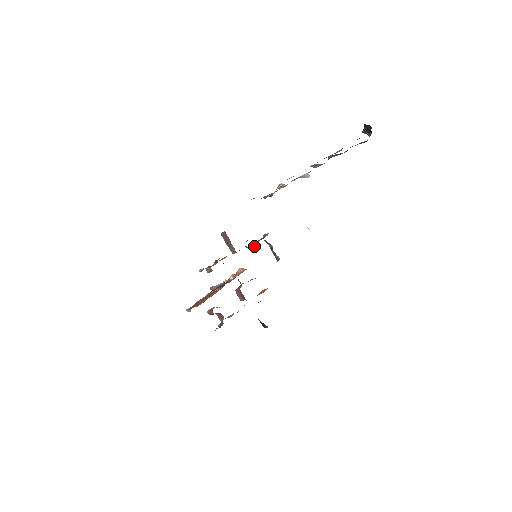
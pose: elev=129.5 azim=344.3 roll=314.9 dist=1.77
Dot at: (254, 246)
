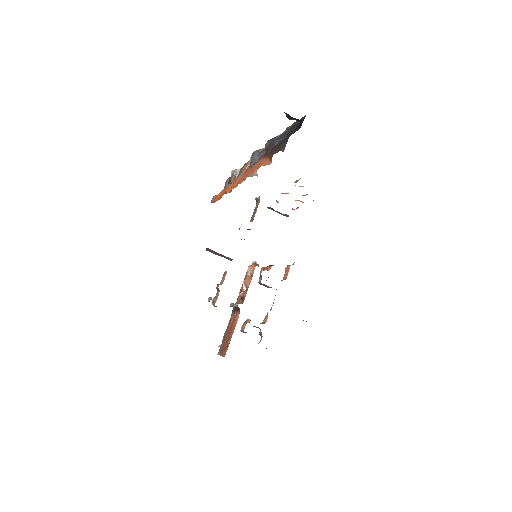
Dot at: (250, 229)
